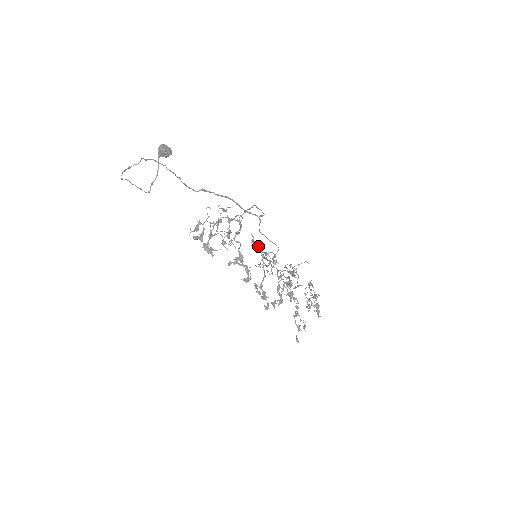
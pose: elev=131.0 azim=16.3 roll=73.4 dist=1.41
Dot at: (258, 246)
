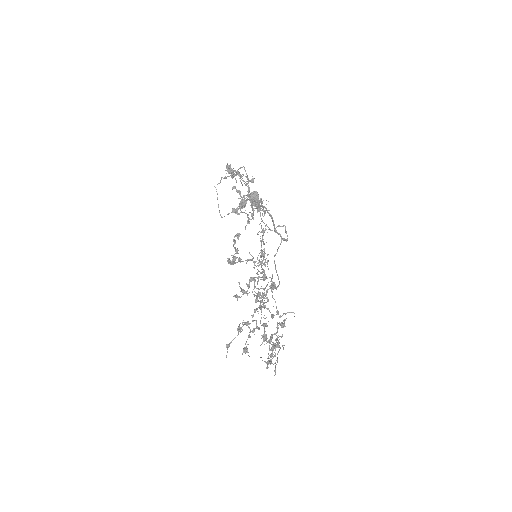
Dot at: (264, 255)
